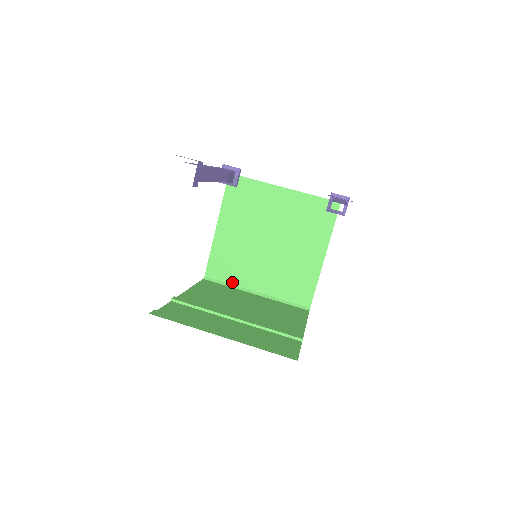
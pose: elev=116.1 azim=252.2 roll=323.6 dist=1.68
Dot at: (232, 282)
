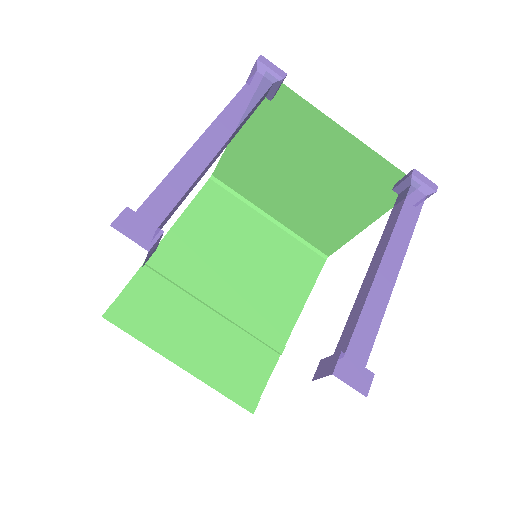
Dot at: (244, 195)
